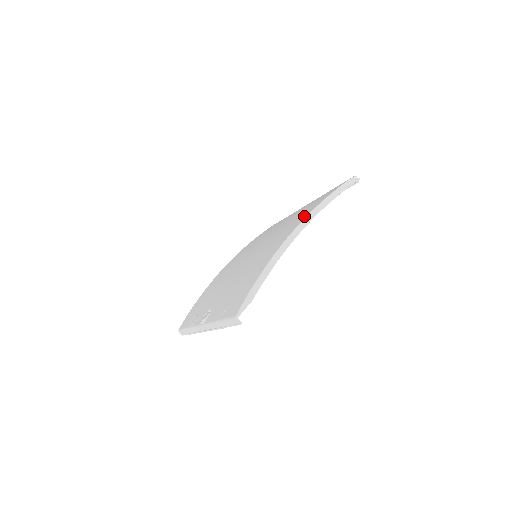
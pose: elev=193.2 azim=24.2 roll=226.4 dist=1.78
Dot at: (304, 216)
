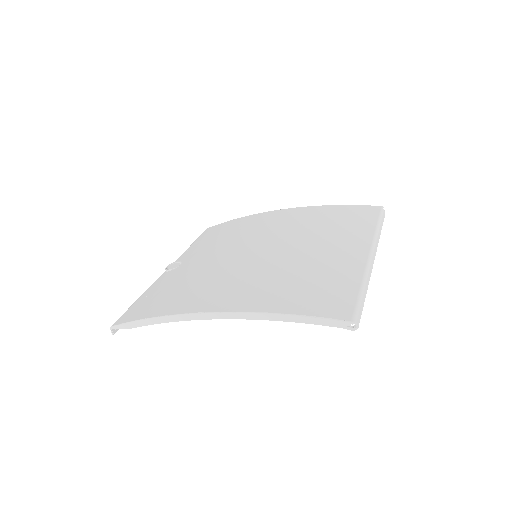
Dot at: (246, 305)
